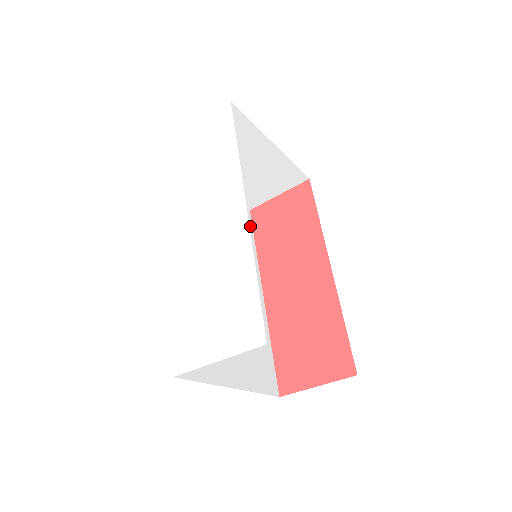
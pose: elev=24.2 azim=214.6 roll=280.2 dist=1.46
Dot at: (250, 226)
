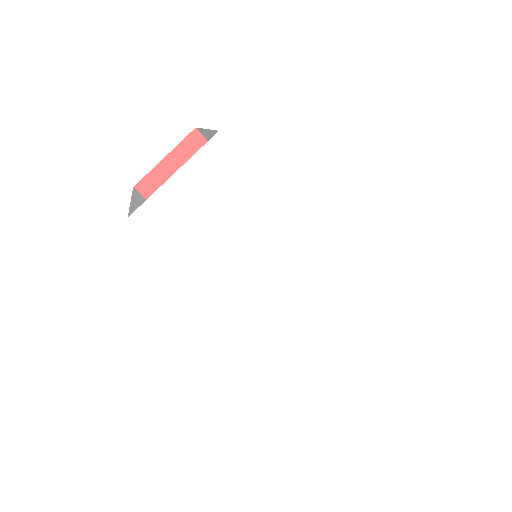
Dot at: occluded
